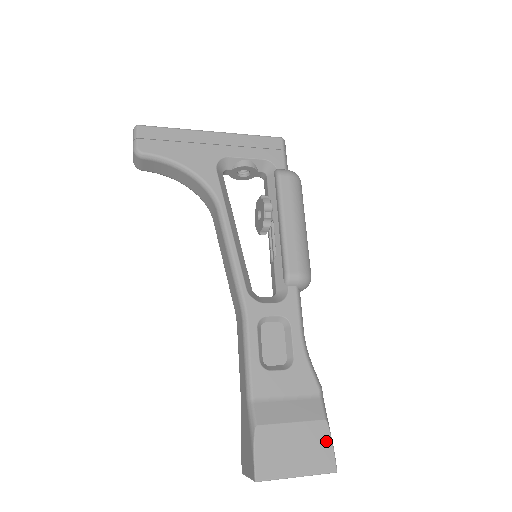
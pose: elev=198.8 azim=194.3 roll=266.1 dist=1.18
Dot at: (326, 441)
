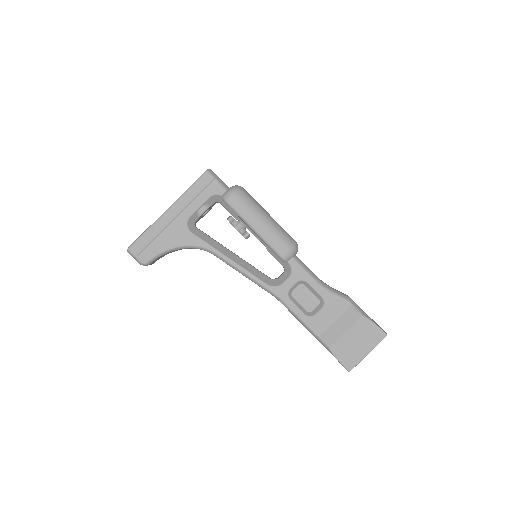
Dot at: (371, 326)
